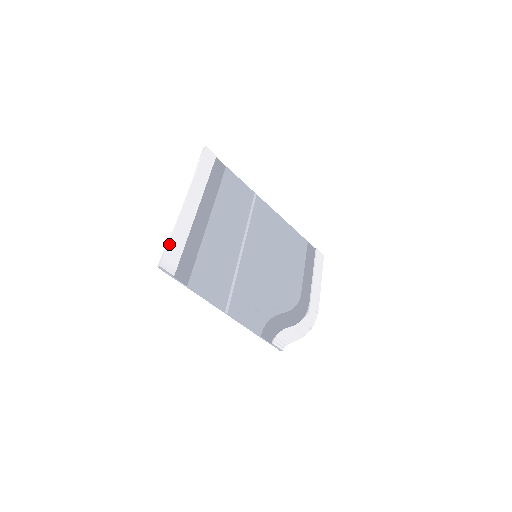
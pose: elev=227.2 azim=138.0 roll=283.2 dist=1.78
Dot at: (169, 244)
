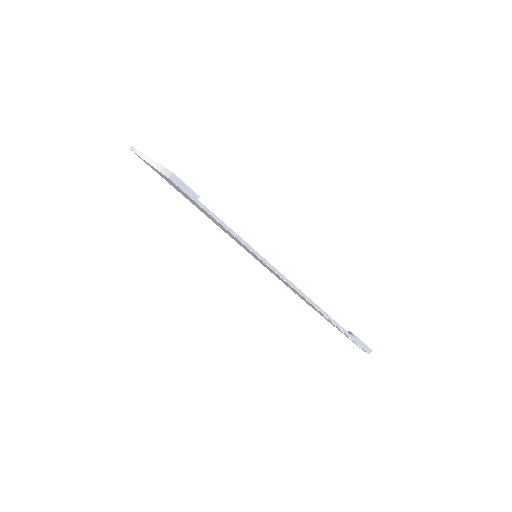
Dot at: occluded
